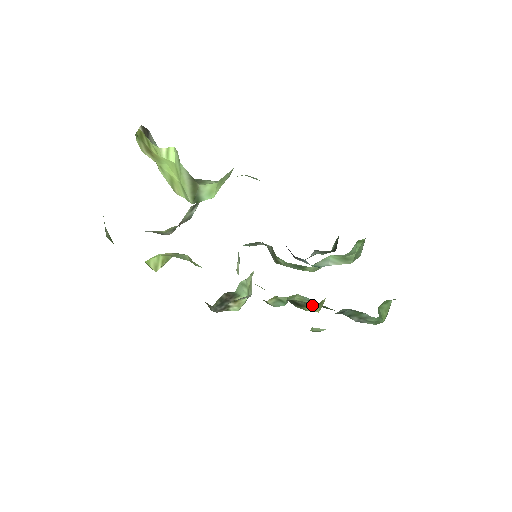
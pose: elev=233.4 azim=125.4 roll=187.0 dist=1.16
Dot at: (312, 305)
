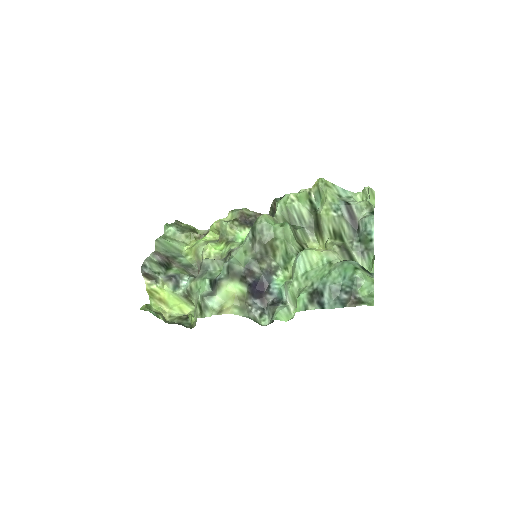
Dot at: (326, 236)
